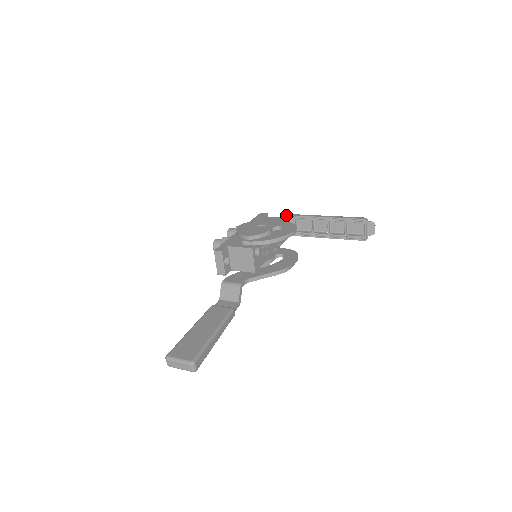
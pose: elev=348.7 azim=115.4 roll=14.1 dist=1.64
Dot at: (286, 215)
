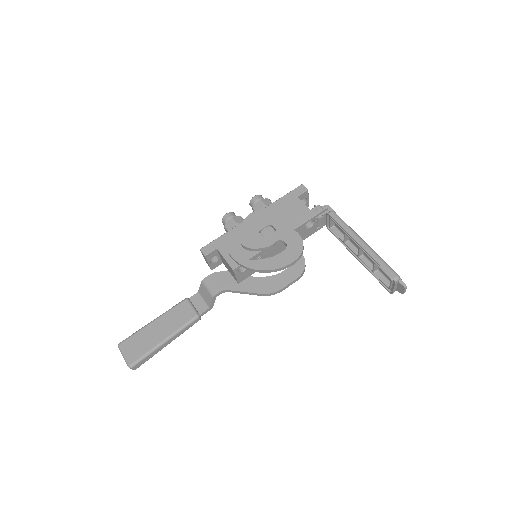
Dot at: (320, 210)
